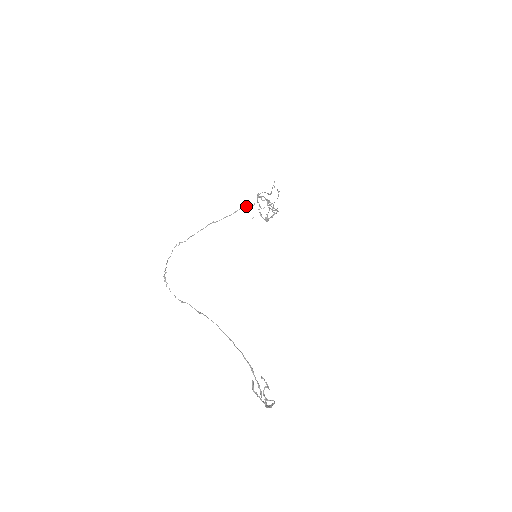
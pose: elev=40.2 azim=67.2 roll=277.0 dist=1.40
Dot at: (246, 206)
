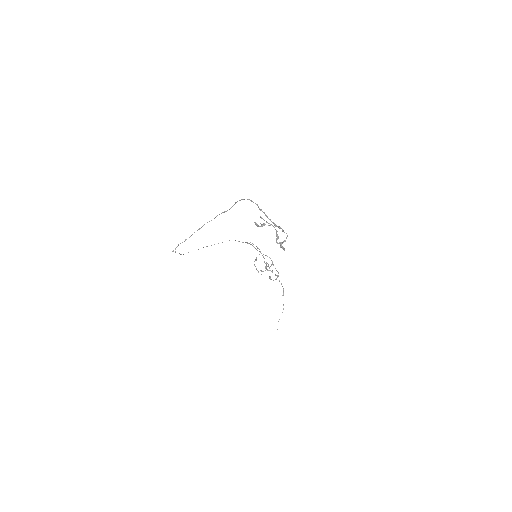
Dot at: occluded
